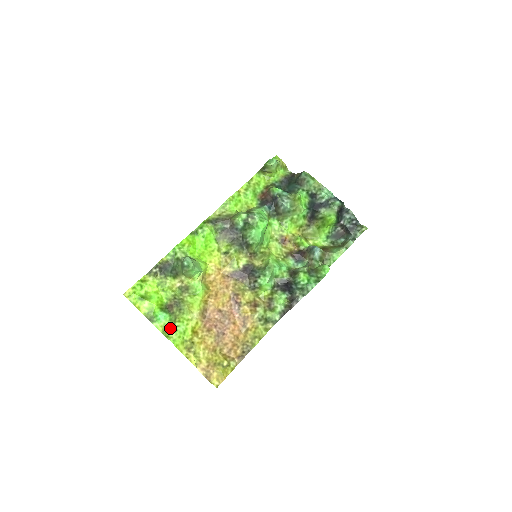
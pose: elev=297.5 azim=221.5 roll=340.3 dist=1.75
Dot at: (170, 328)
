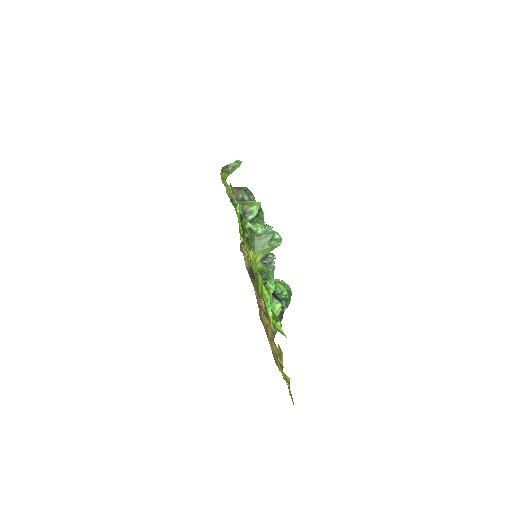
Dot at: (274, 321)
